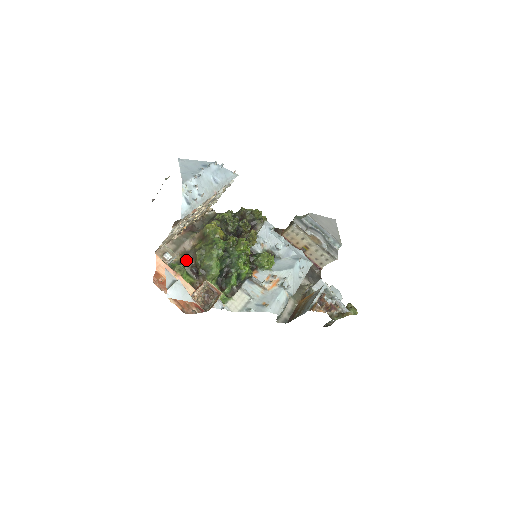
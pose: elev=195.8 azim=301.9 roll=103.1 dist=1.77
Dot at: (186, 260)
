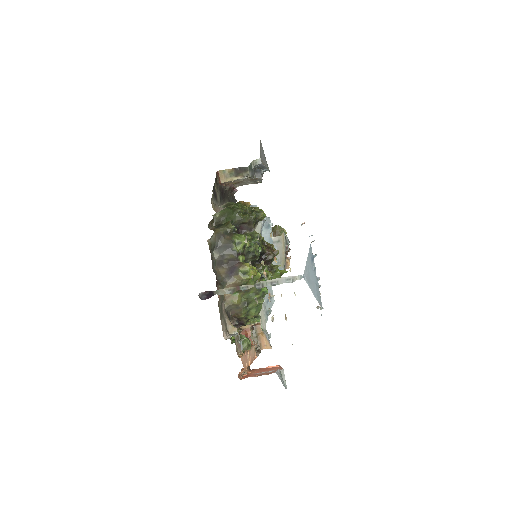
Dot at: occluded
